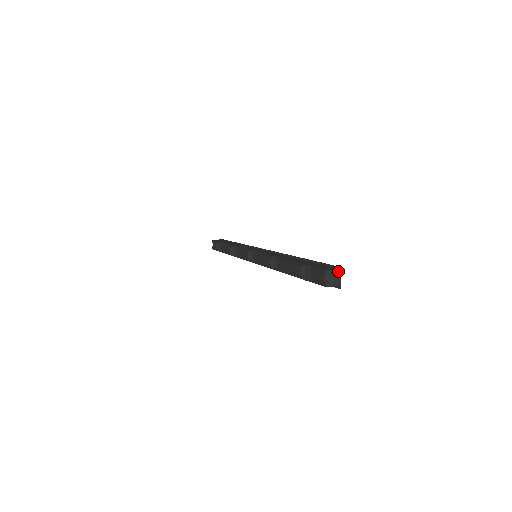
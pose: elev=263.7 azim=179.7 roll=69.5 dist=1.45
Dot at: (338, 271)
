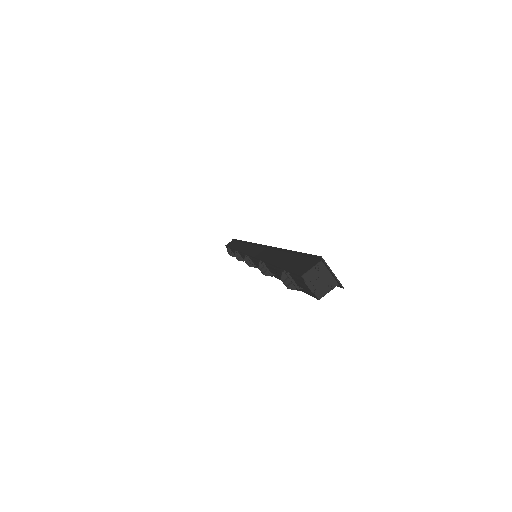
Dot at: (322, 264)
